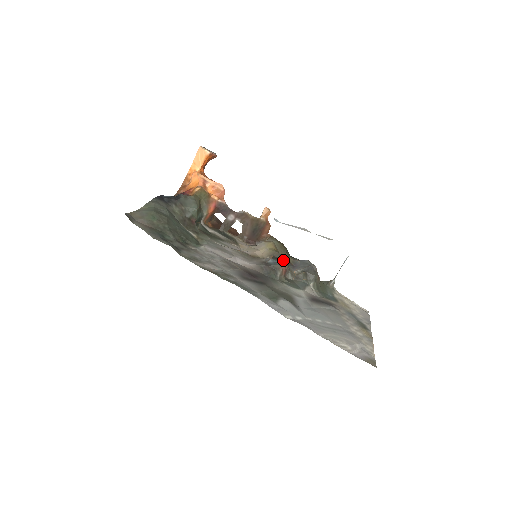
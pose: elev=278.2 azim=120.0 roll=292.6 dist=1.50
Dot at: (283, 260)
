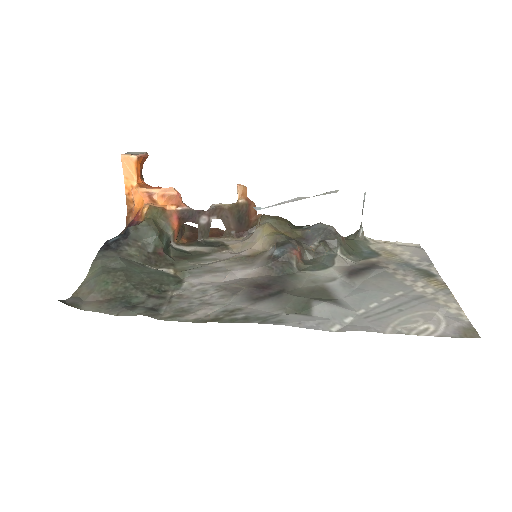
Dot at: (290, 241)
